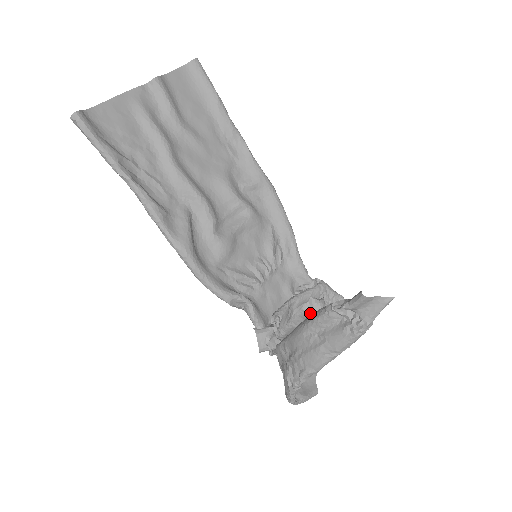
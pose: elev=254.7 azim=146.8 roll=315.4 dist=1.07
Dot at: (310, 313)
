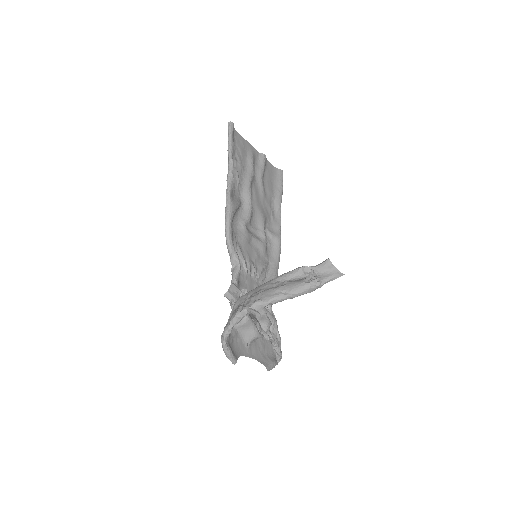
Dot at: (259, 321)
